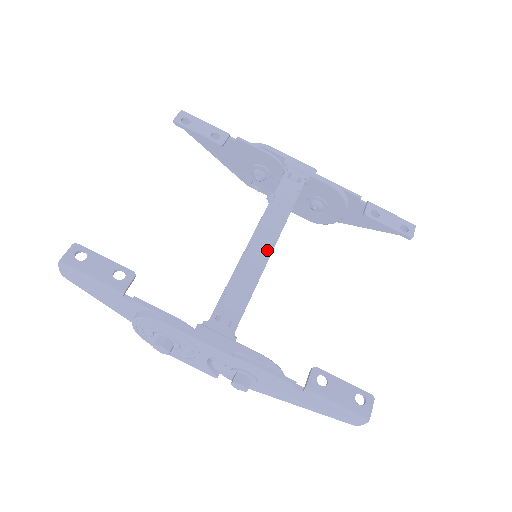
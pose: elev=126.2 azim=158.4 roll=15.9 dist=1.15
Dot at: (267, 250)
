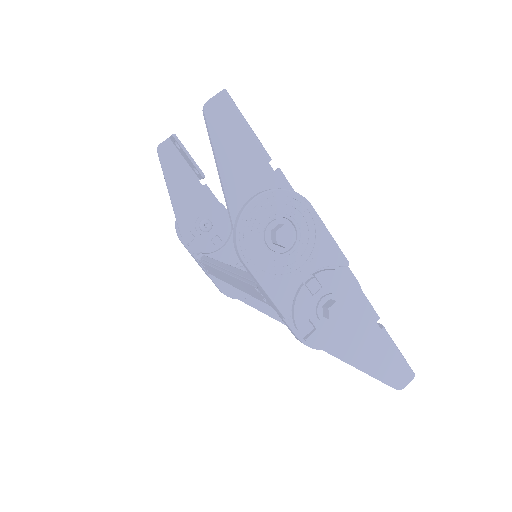
Dot at: occluded
